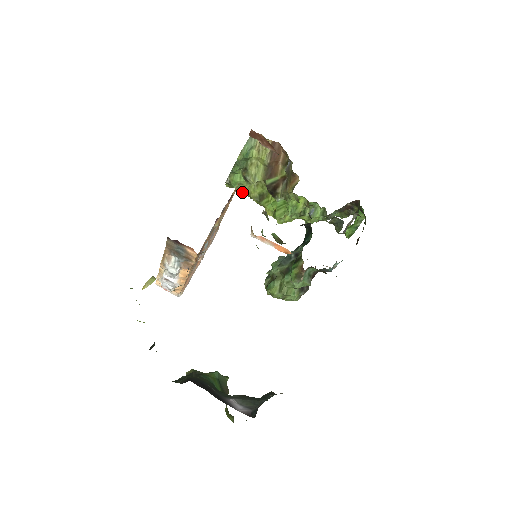
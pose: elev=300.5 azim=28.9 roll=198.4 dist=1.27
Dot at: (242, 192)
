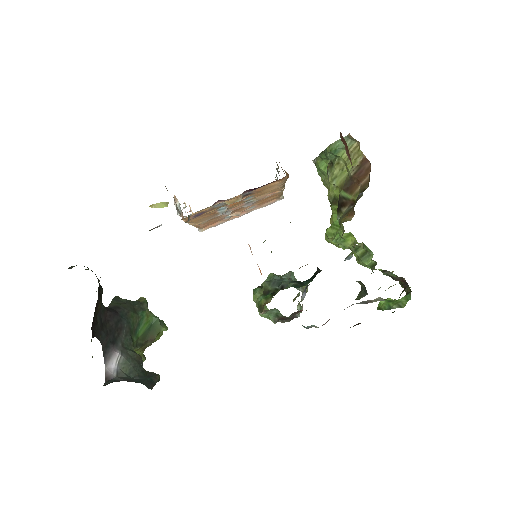
Dot at: (323, 181)
